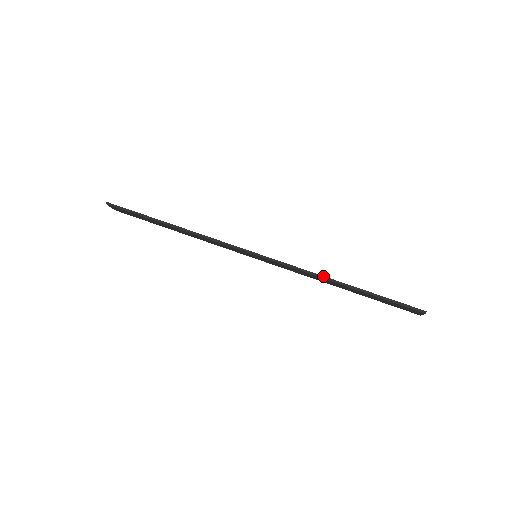
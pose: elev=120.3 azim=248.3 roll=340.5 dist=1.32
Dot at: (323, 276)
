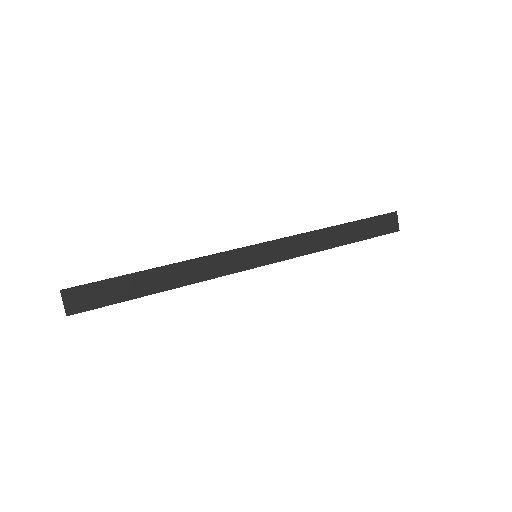
Dot at: (317, 230)
